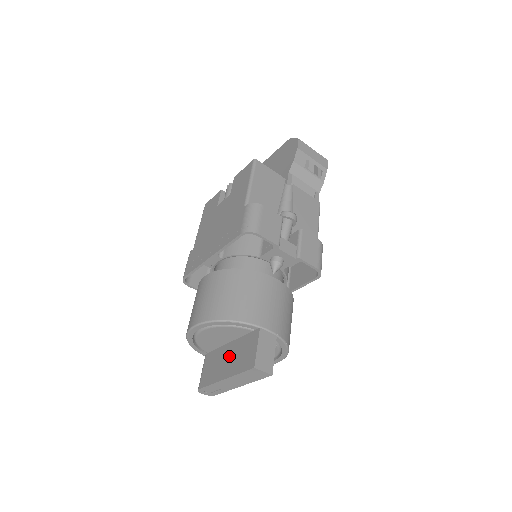
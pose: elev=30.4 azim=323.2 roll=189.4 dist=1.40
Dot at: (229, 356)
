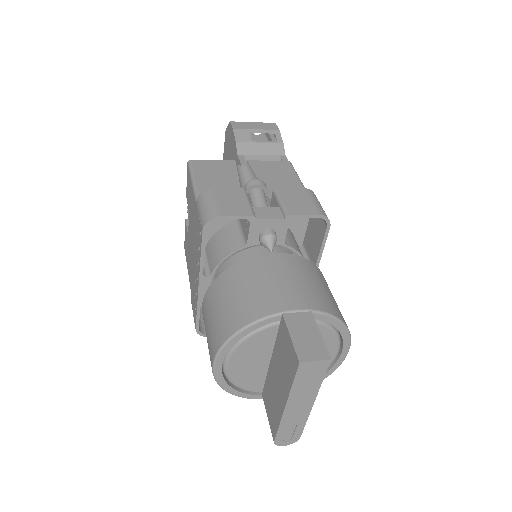
Dot at: (276, 375)
